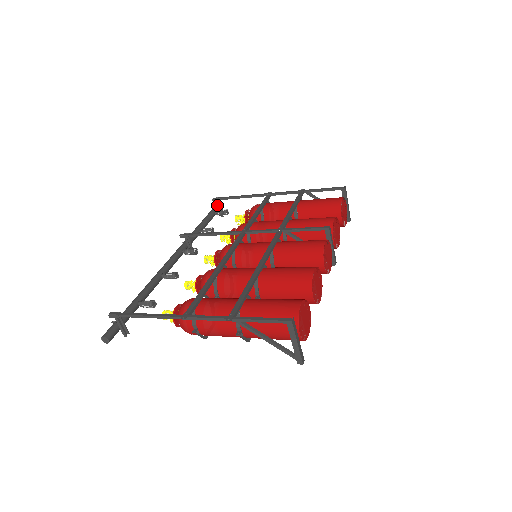
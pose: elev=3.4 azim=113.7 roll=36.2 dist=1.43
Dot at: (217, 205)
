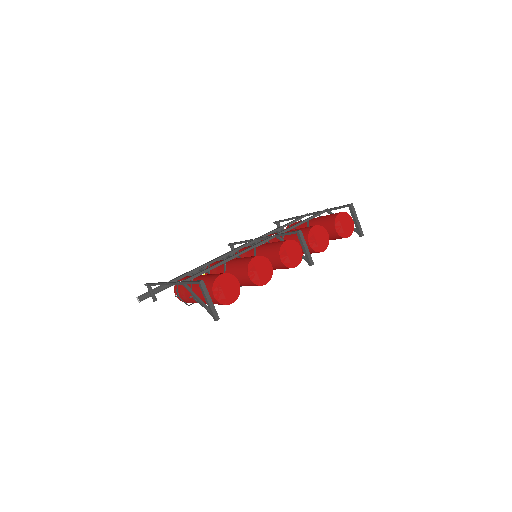
Dot at: occluded
